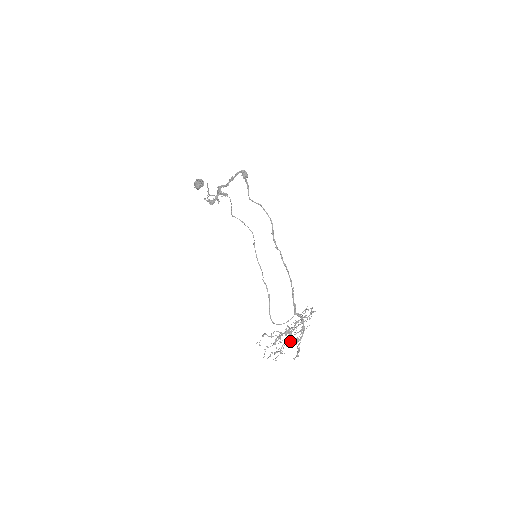
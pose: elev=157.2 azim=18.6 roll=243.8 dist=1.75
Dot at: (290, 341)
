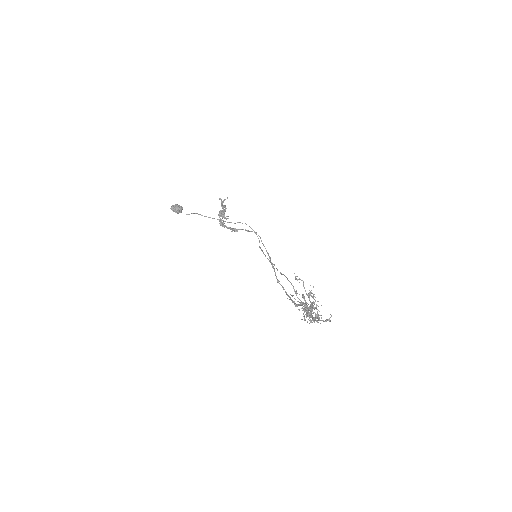
Dot at: (316, 308)
